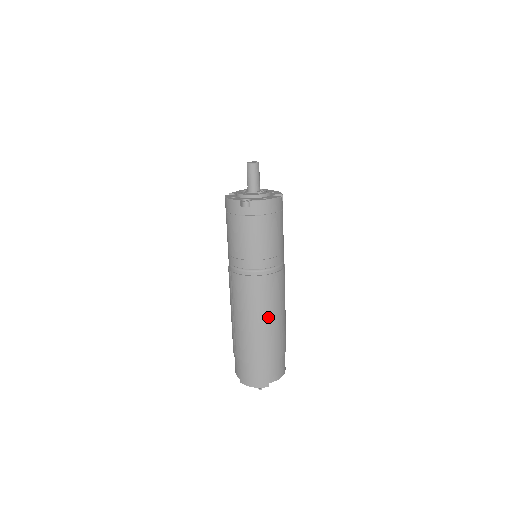
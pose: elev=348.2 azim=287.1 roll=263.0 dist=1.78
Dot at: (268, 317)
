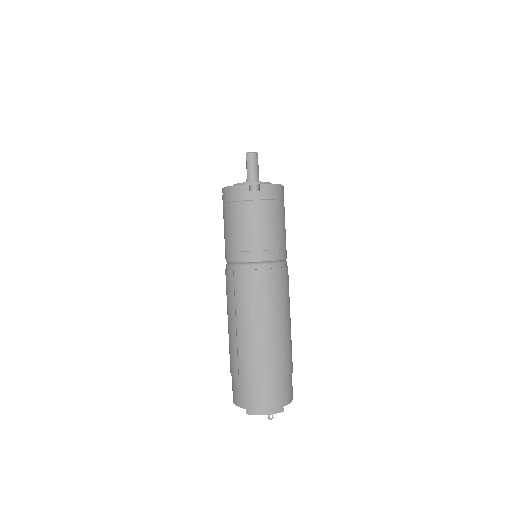
Dot at: (280, 319)
